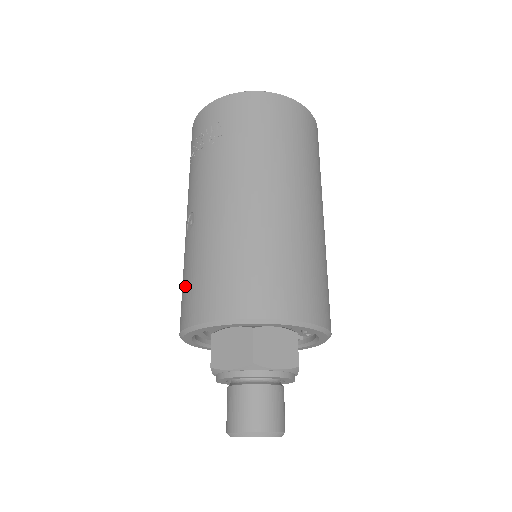
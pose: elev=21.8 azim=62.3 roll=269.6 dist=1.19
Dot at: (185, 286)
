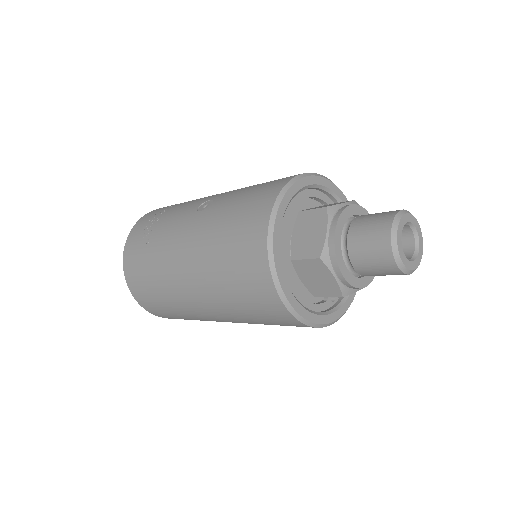
Dot at: (248, 196)
